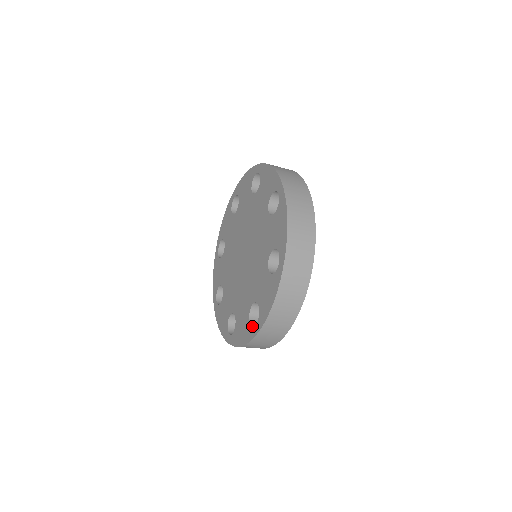
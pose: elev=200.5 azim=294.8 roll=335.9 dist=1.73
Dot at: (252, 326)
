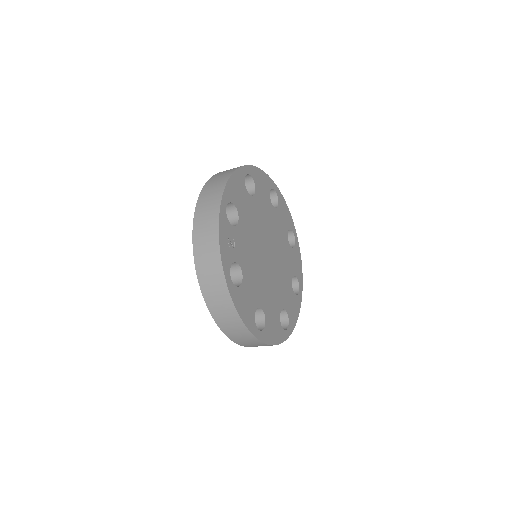
Dot at: occluded
